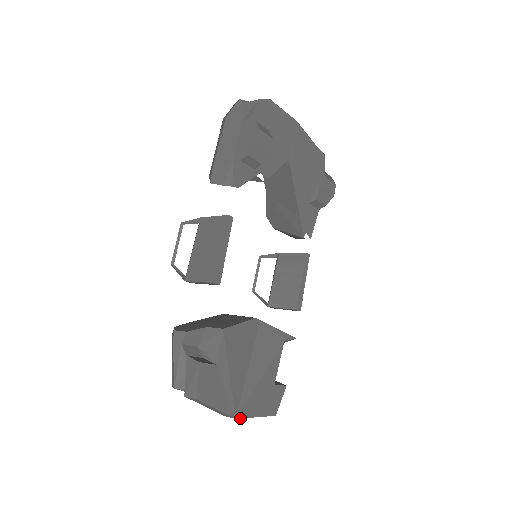
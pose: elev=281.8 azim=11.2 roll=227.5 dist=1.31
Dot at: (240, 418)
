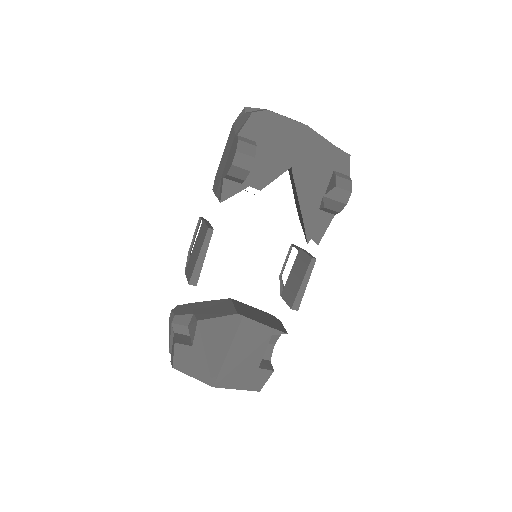
Dot at: (218, 387)
